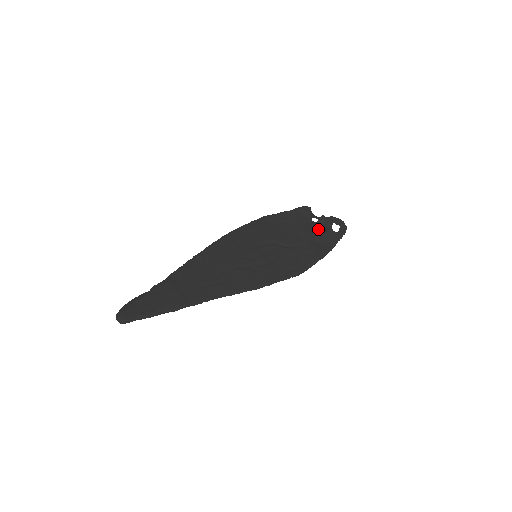
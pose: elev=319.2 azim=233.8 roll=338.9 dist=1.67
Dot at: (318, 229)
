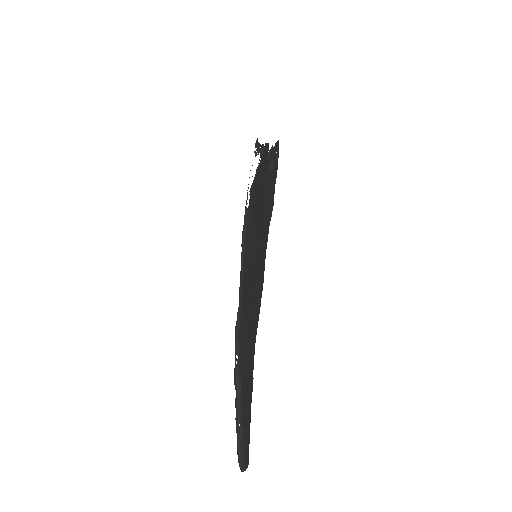
Dot at: (268, 167)
